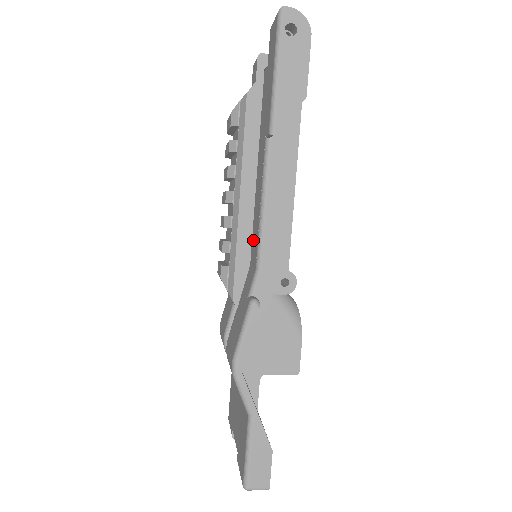
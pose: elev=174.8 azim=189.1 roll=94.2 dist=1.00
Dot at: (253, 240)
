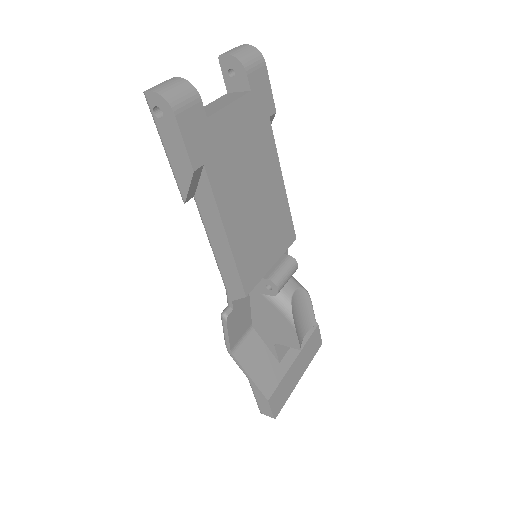
Dot at: occluded
